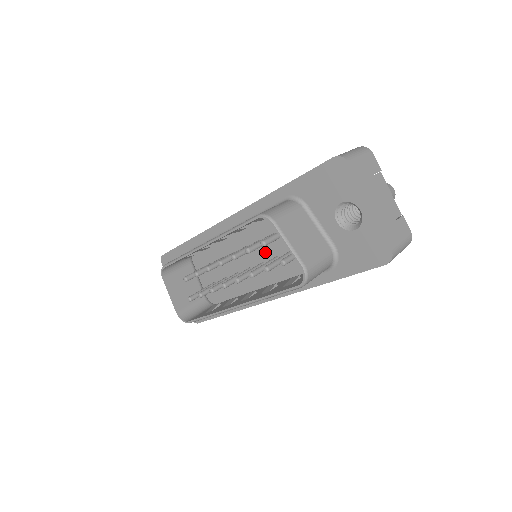
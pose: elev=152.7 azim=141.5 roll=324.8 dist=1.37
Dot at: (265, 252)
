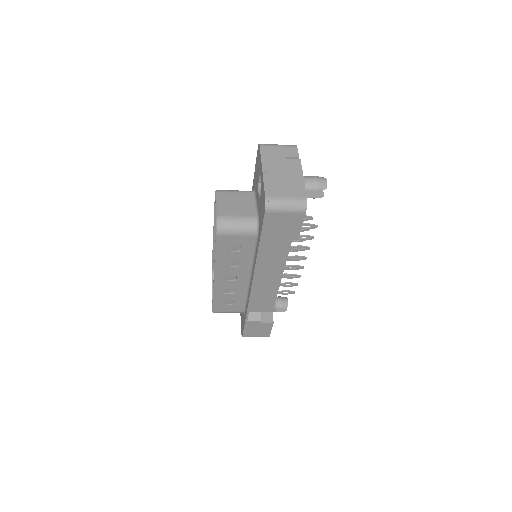
Dot at: occluded
